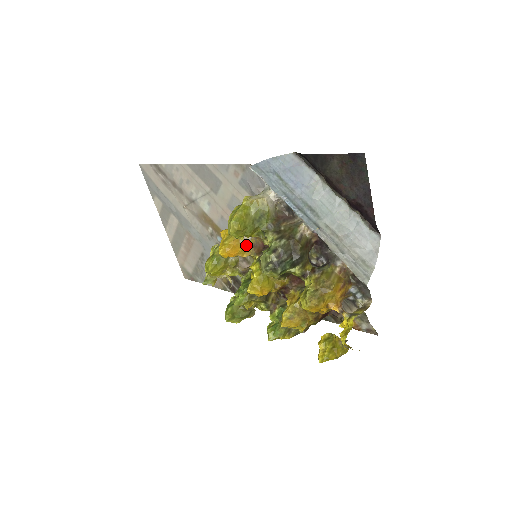
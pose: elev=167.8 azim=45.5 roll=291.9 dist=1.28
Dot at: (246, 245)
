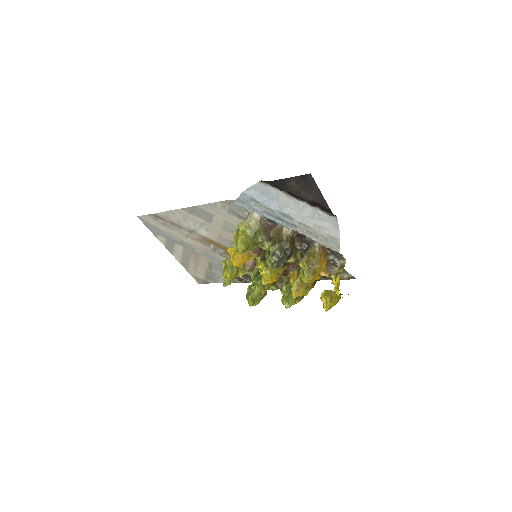
Dot at: (249, 253)
